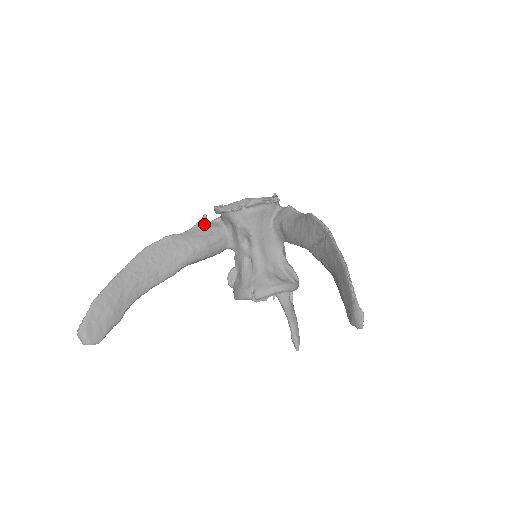
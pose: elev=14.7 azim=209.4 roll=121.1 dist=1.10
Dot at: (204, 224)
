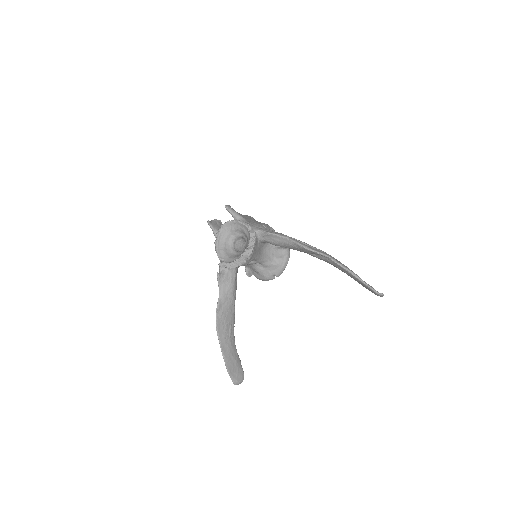
Dot at: (222, 278)
